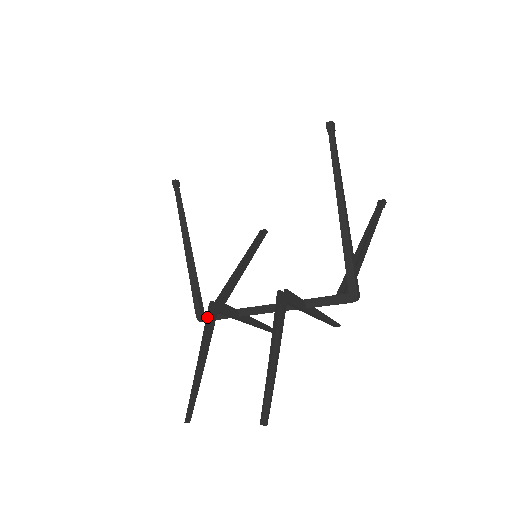
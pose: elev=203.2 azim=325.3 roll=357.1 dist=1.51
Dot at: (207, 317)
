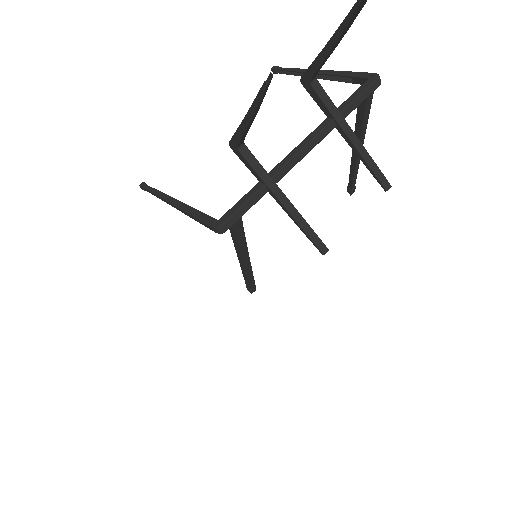
Dot at: (233, 139)
